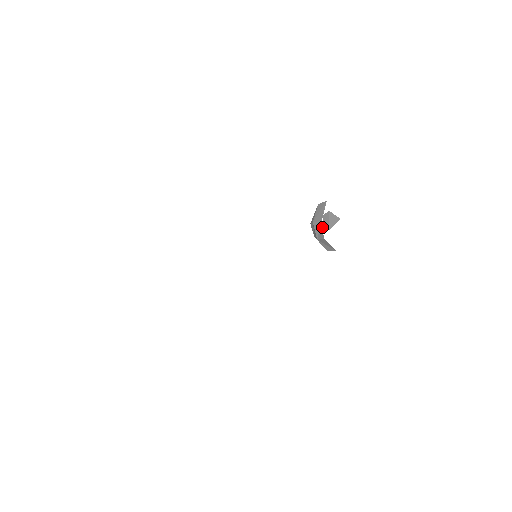
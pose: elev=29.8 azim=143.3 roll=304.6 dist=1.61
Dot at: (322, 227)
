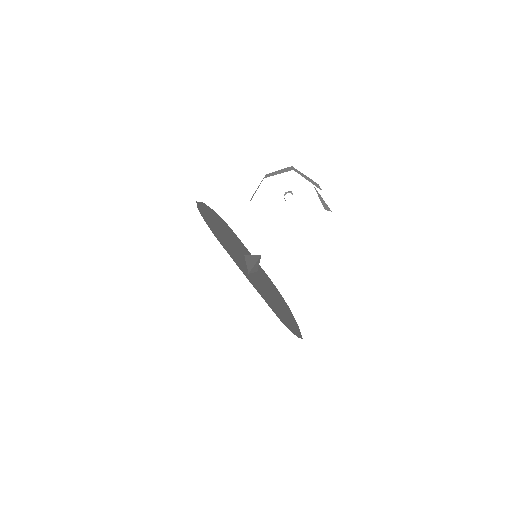
Dot at: occluded
